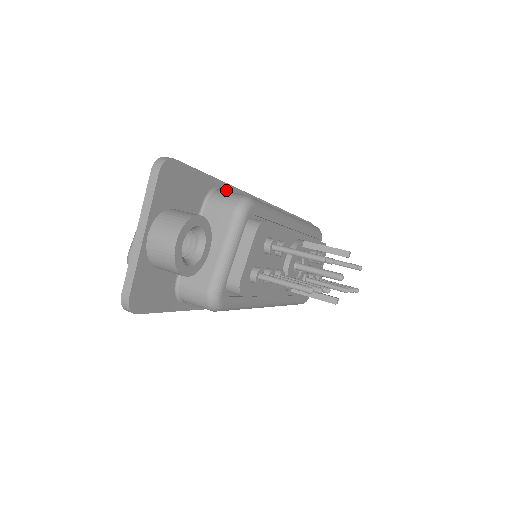
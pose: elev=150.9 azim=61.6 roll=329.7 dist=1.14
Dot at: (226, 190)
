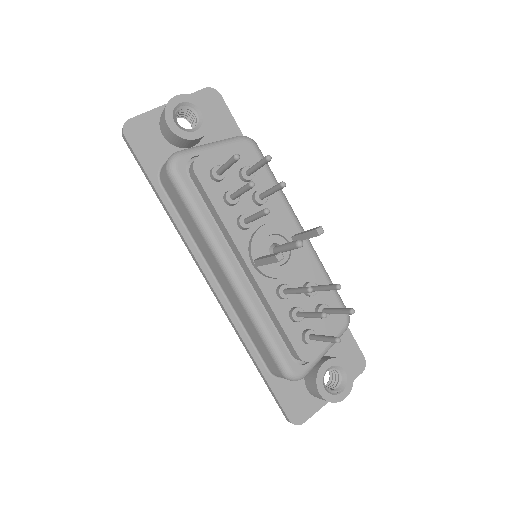
Dot at: occluded
